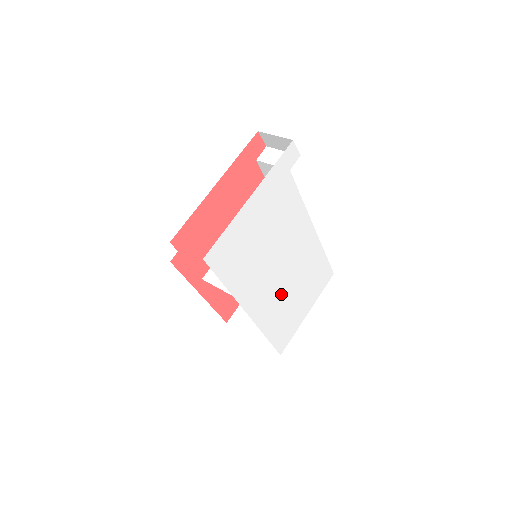
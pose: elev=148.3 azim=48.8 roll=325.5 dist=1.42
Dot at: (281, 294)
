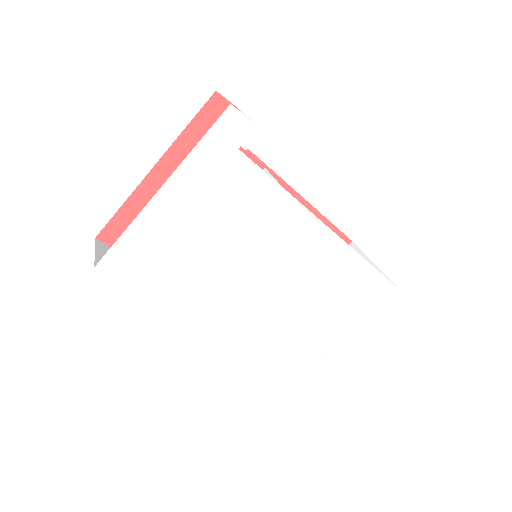
Dot at: (276, 312)
